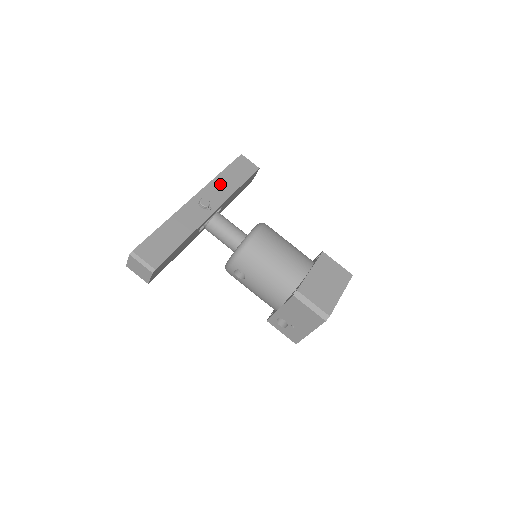
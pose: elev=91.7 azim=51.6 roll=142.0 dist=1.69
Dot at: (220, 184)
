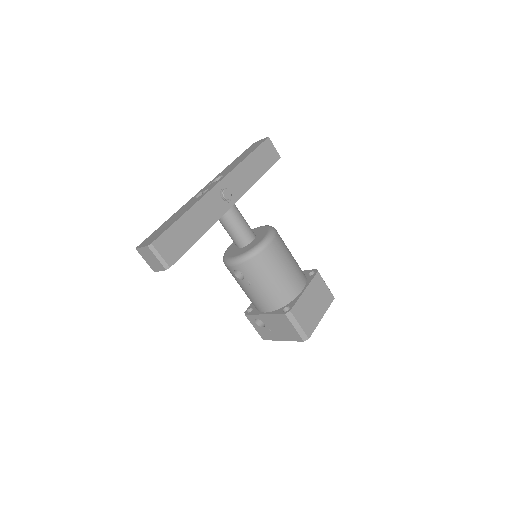
Dot at: (243, 172)
